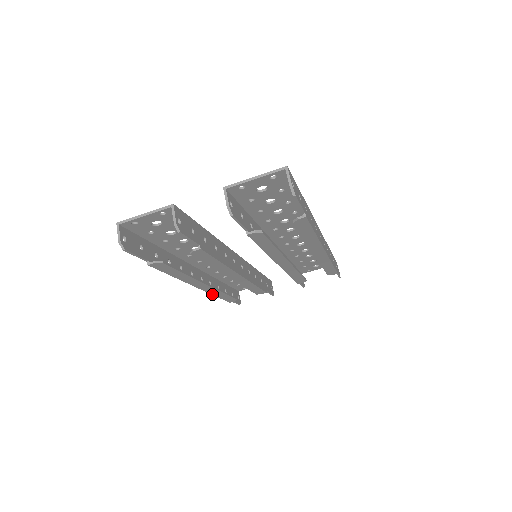
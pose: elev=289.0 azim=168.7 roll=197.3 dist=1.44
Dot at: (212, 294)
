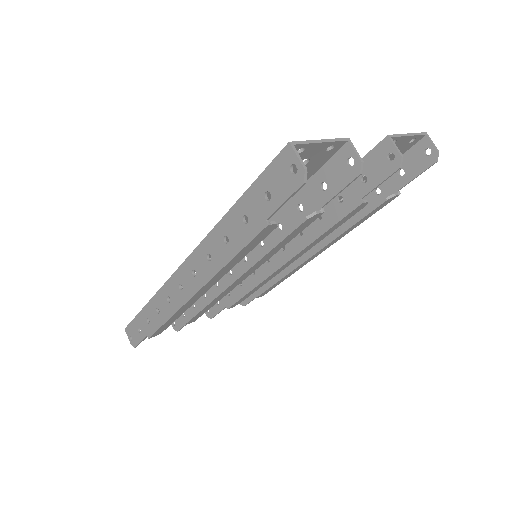
Dot at: (173, 314)
